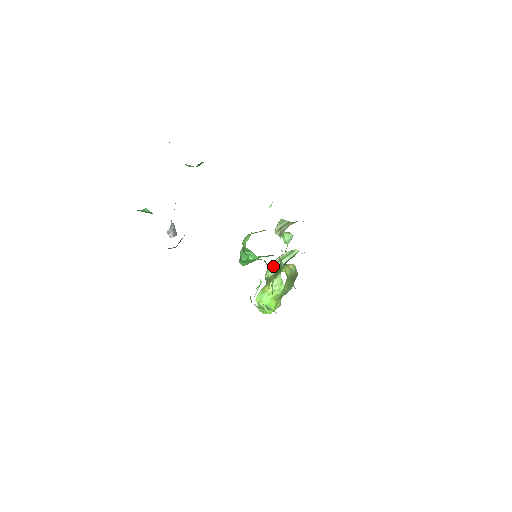
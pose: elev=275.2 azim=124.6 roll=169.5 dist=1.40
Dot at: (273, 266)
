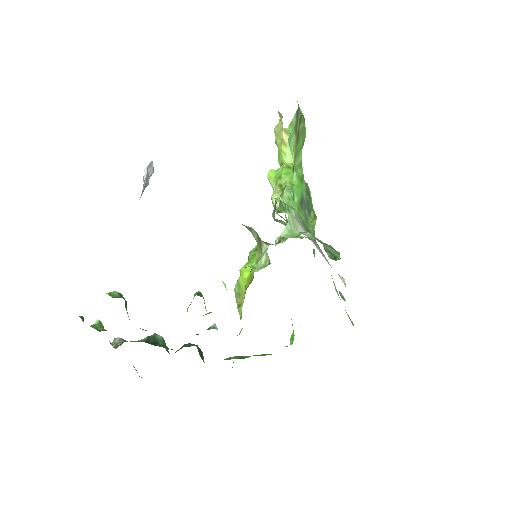
Dot at: (274, 203)
